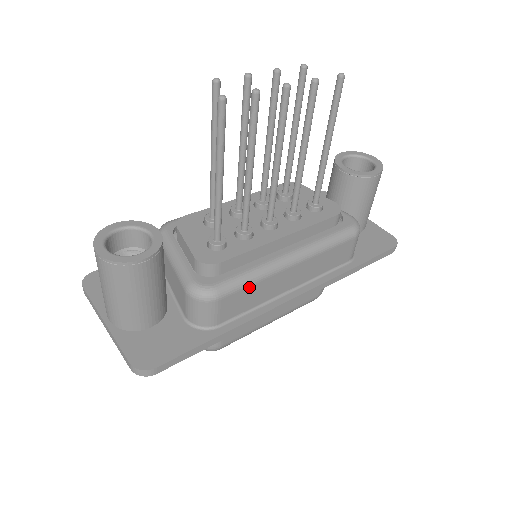
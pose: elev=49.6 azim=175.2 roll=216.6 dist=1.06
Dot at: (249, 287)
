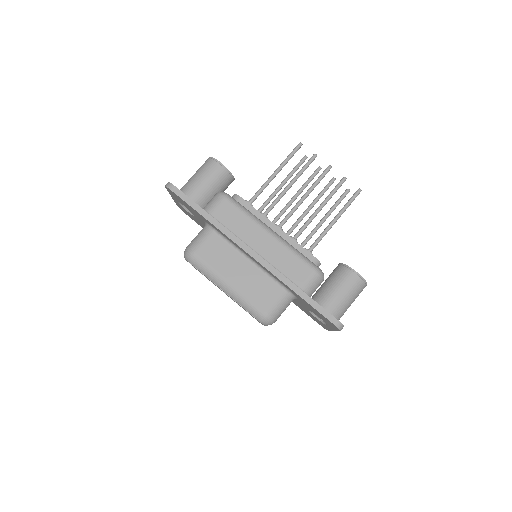
Dot at: (241, 213)
